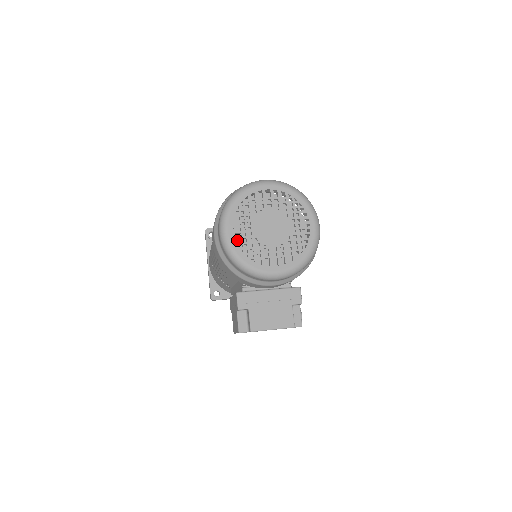
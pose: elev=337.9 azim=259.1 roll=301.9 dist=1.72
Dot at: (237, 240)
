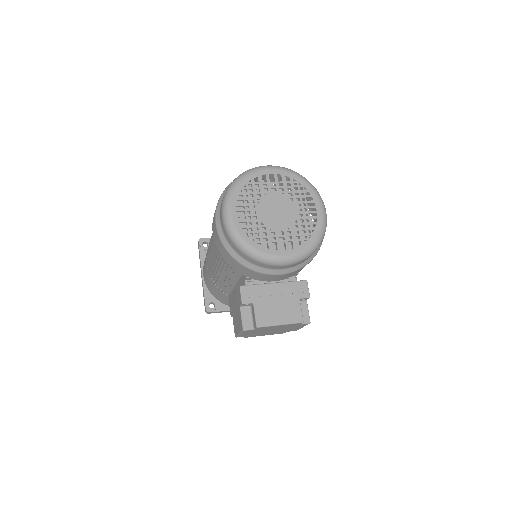
Dot at: occluded
